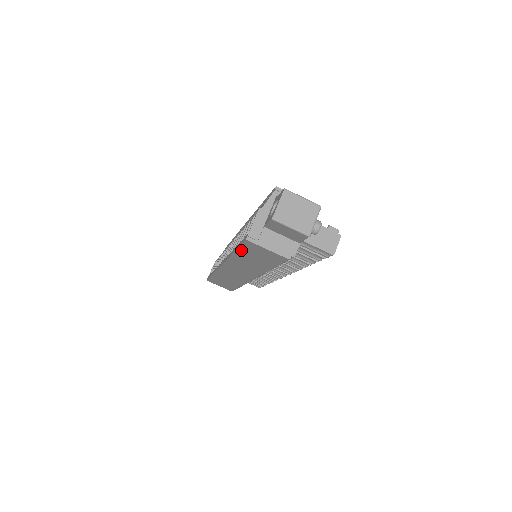
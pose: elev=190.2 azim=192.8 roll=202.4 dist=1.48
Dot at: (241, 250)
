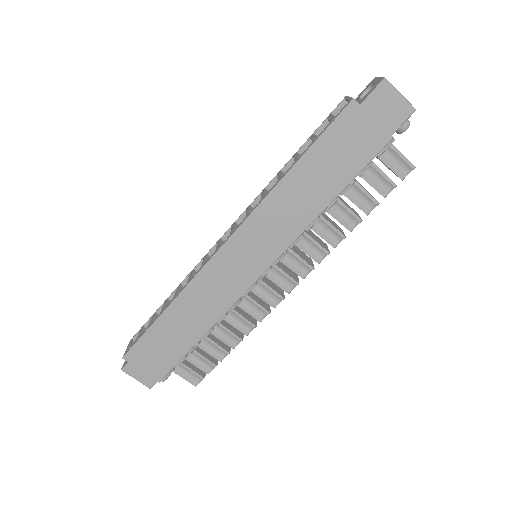
Dot at: (318, 146)
